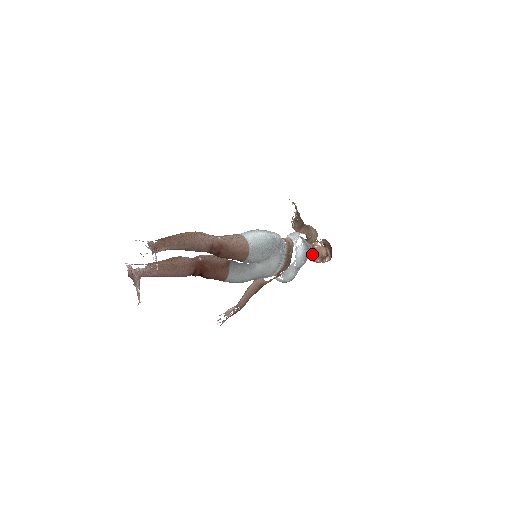
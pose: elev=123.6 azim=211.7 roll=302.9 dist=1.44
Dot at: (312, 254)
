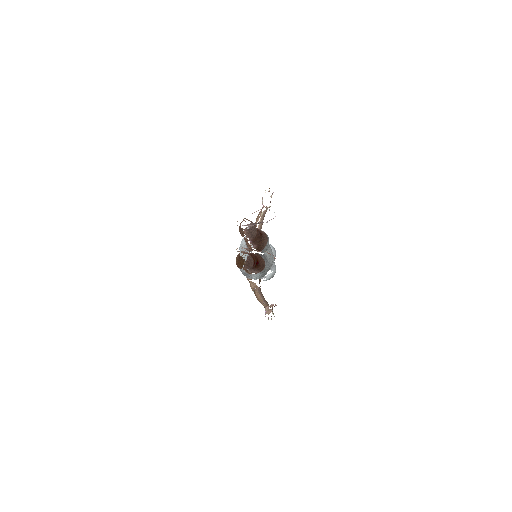
Dot at: occluded
